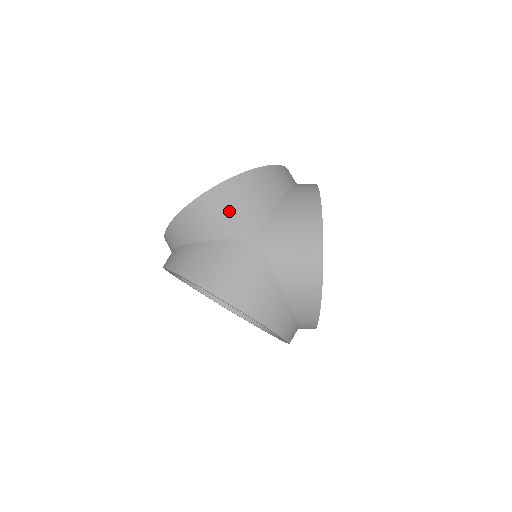
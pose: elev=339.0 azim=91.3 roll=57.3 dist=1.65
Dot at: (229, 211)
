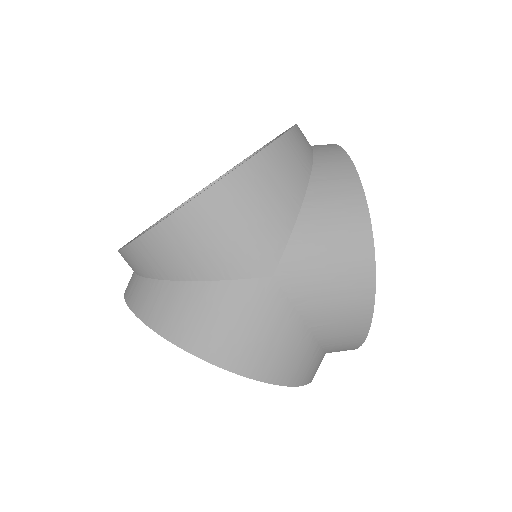
Dot at: (228, 236)
